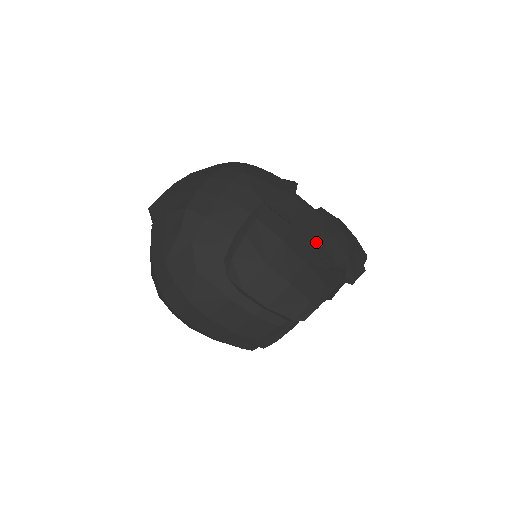
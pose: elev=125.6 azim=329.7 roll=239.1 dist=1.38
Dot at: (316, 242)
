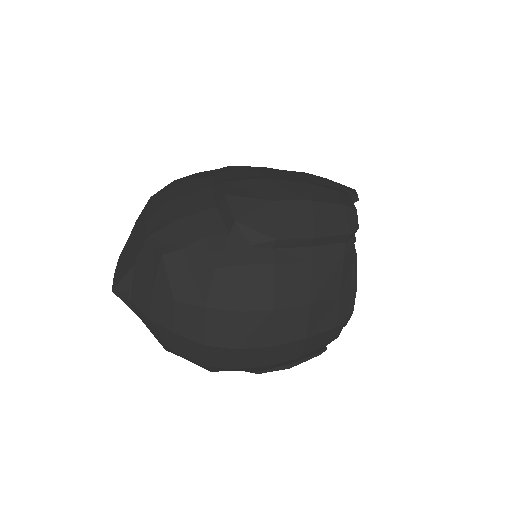
Dot at: occluded
